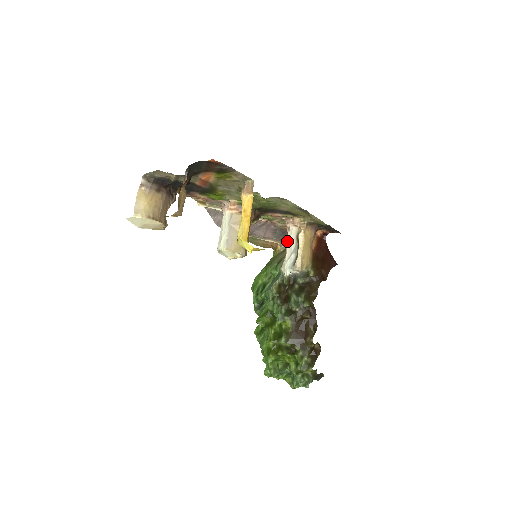
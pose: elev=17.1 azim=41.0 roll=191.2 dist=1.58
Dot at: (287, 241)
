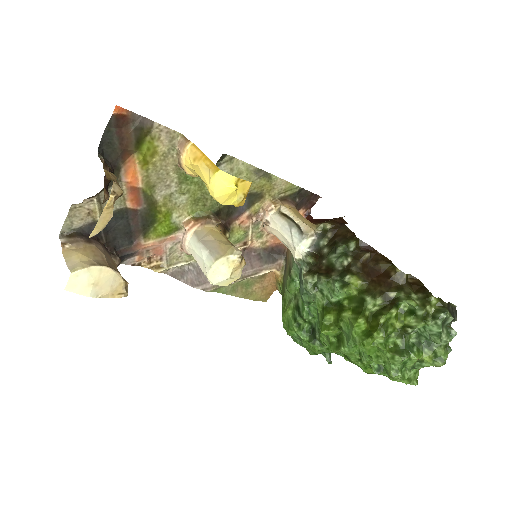
Dot at: (276, 233)
